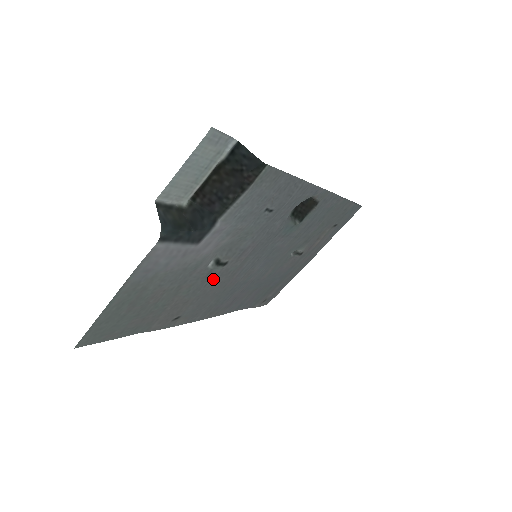
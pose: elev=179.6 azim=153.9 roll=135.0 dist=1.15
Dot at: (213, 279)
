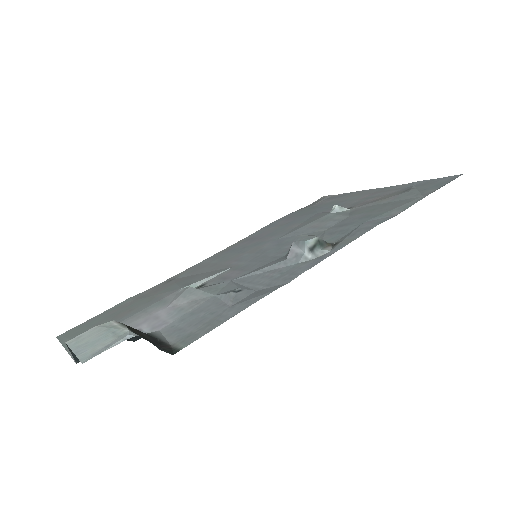
Dot at: (198, 278)
